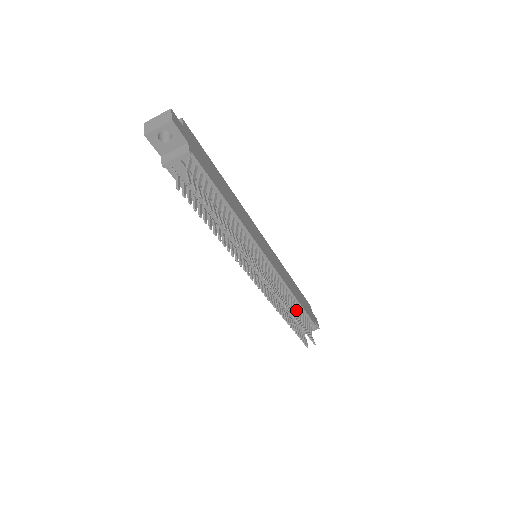
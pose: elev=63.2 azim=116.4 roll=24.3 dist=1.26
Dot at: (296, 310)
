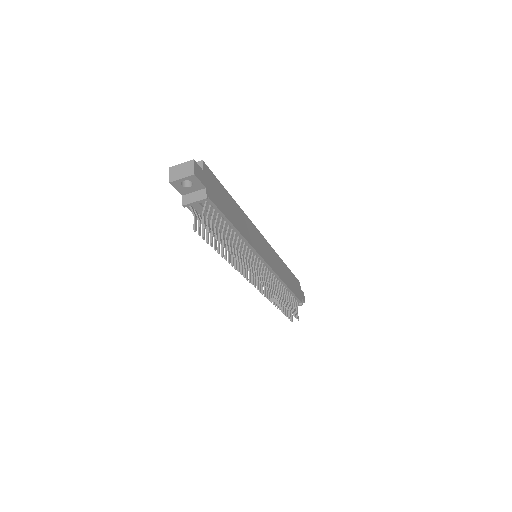
Dot at: (286, 295)
